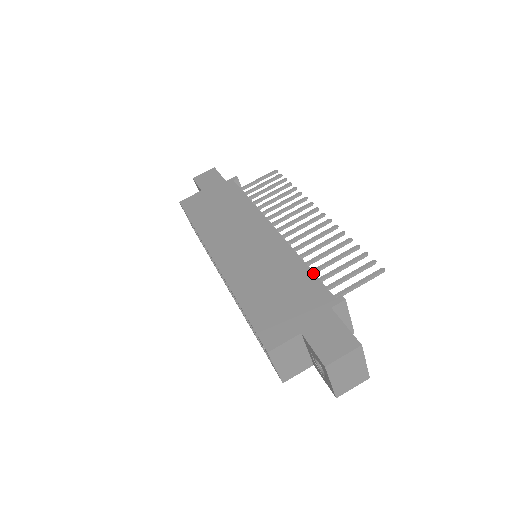
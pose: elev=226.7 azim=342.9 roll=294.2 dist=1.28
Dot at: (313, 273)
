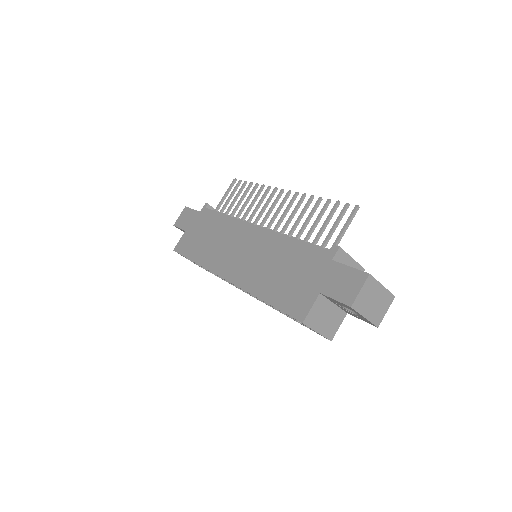
Dot at: (304, 242)
